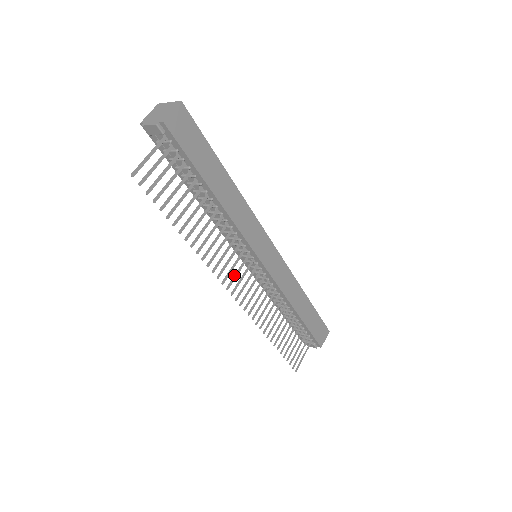
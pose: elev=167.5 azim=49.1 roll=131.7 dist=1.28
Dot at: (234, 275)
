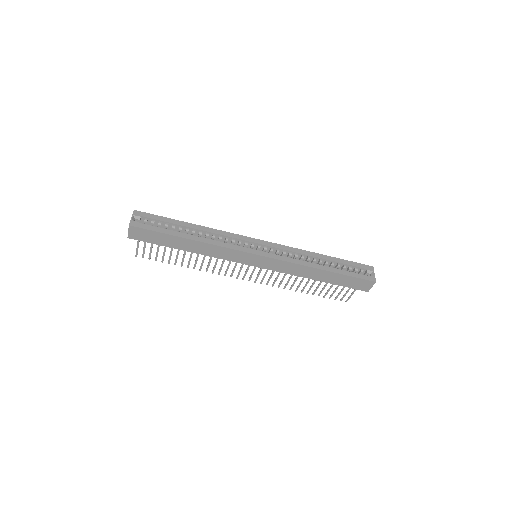
Dot at: occluded
